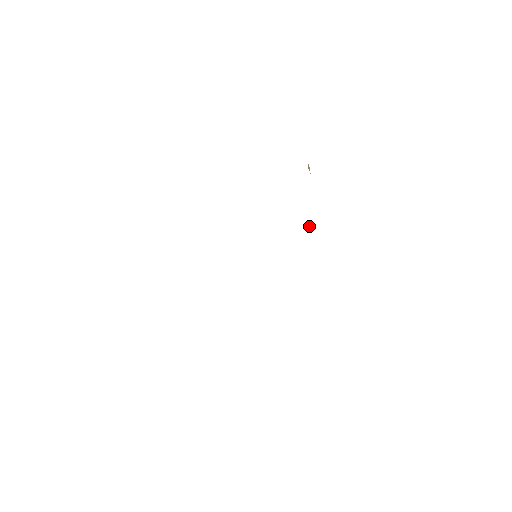
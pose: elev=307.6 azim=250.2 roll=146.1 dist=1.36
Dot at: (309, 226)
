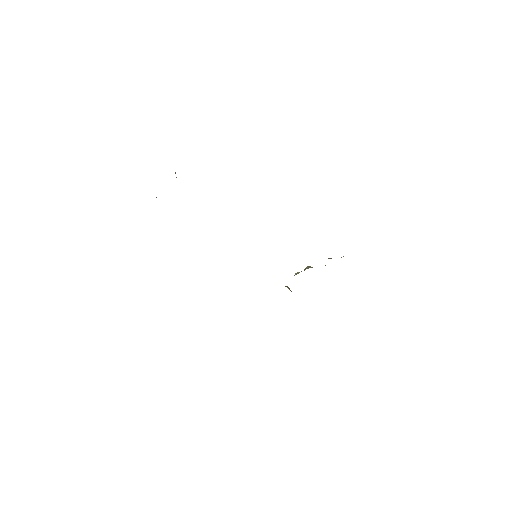
Dot at: (305, 269)
